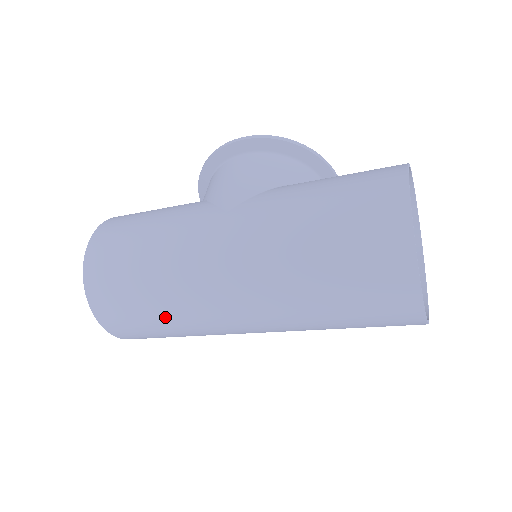
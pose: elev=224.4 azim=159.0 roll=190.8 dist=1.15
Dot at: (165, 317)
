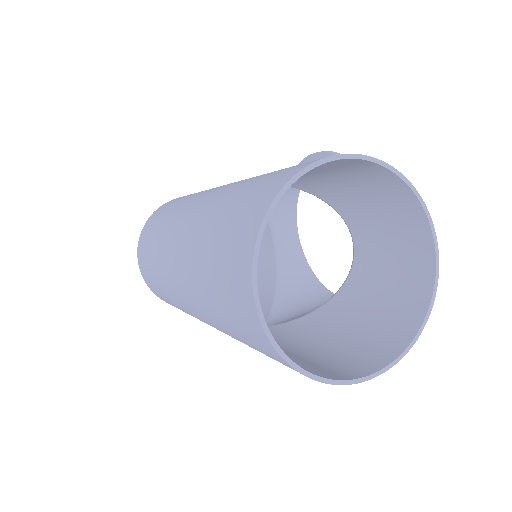
Dot at: (154, 260)
